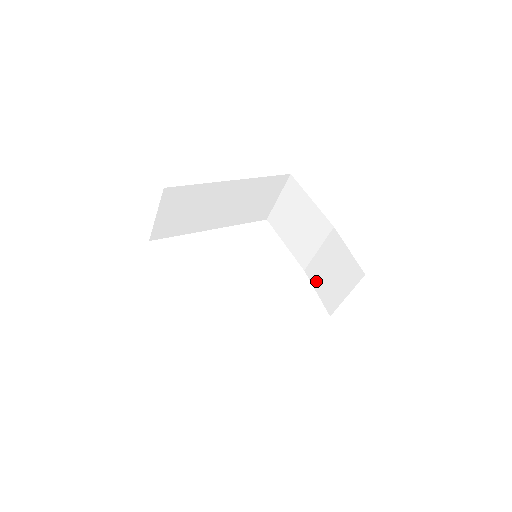
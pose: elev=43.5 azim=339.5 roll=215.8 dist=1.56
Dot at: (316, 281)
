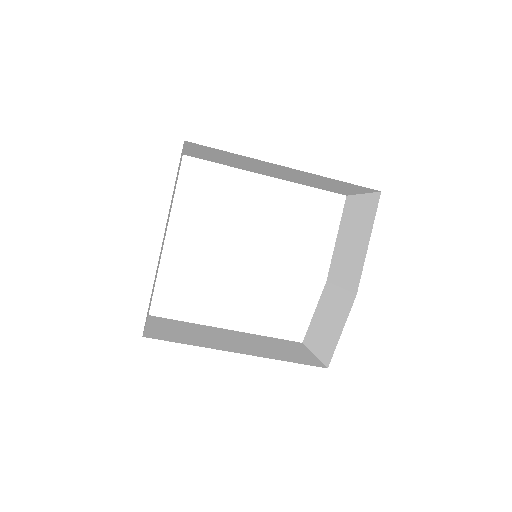
Dot at: (321, 304)
